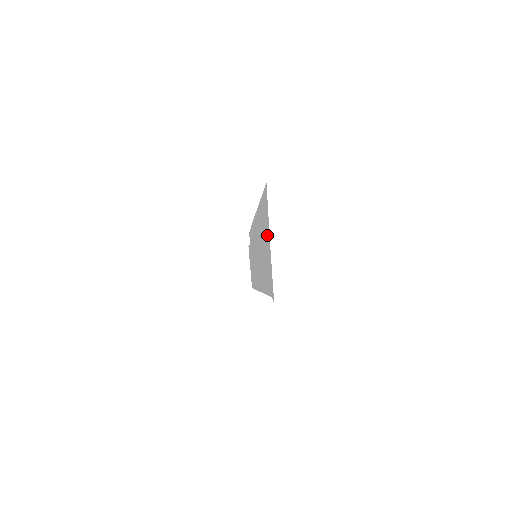
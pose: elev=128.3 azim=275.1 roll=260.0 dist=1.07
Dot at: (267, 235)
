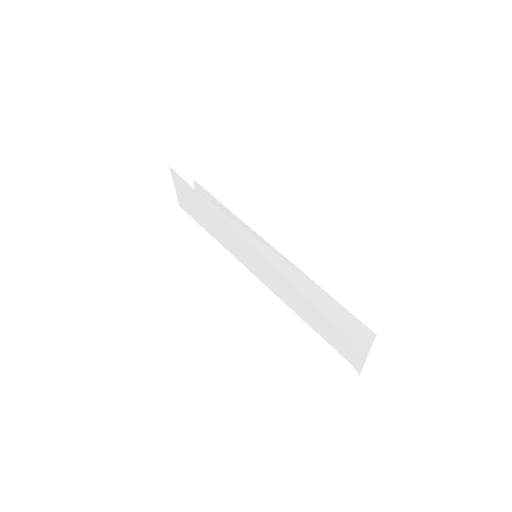
Dot at: (357, 342)
